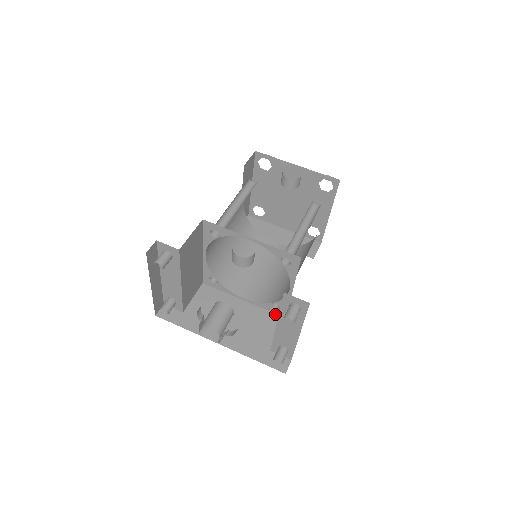
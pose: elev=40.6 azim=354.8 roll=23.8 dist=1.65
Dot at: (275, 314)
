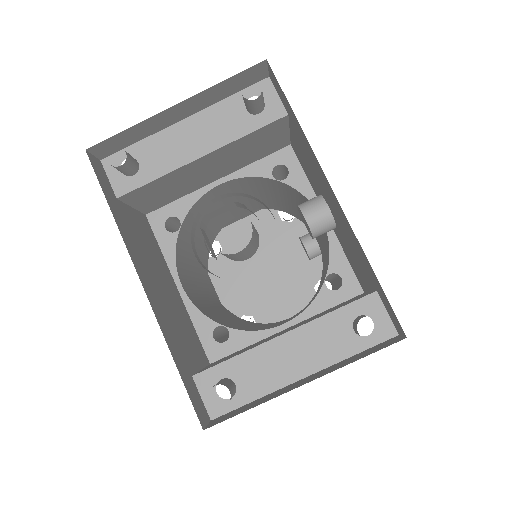
Dot at: (202, 345)
